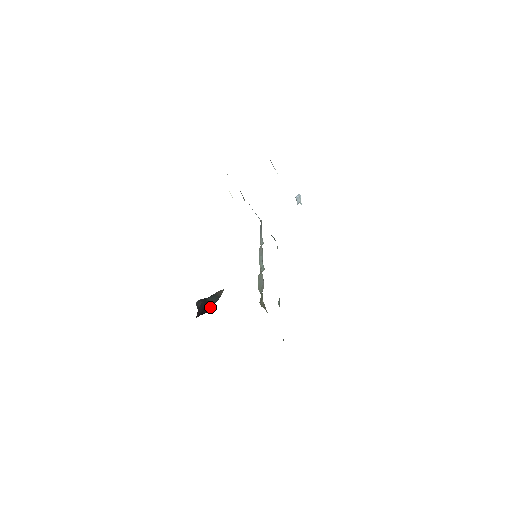
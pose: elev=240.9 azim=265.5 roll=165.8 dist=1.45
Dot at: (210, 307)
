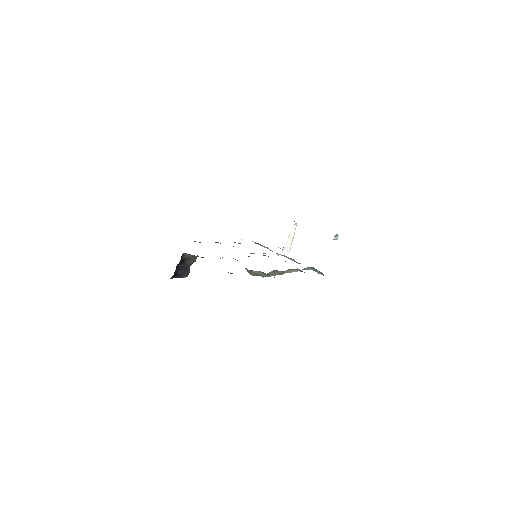
Dot at: occluded
